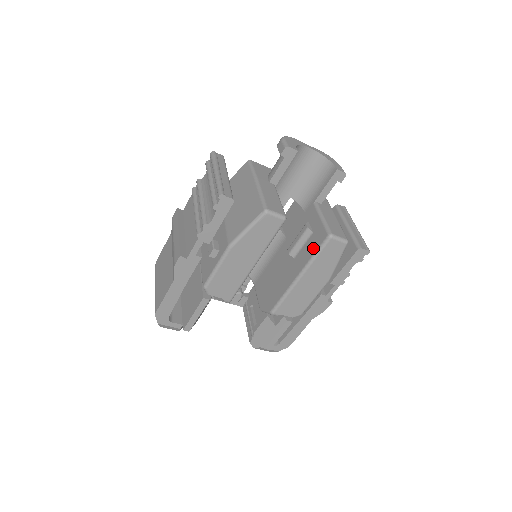
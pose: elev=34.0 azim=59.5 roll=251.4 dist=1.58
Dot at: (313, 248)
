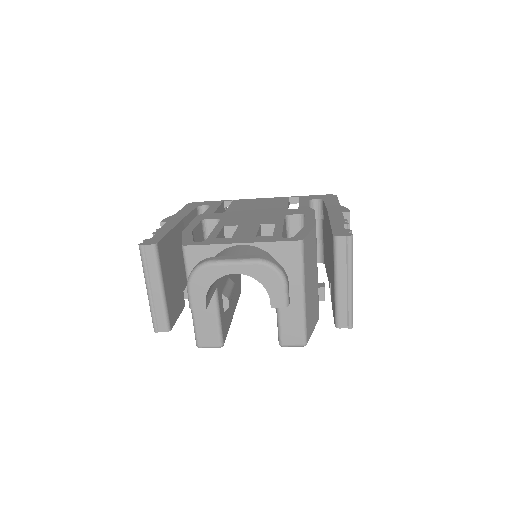
Dot at: occluded
